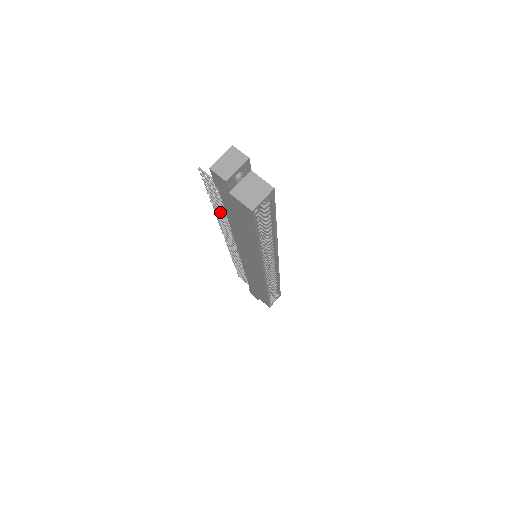
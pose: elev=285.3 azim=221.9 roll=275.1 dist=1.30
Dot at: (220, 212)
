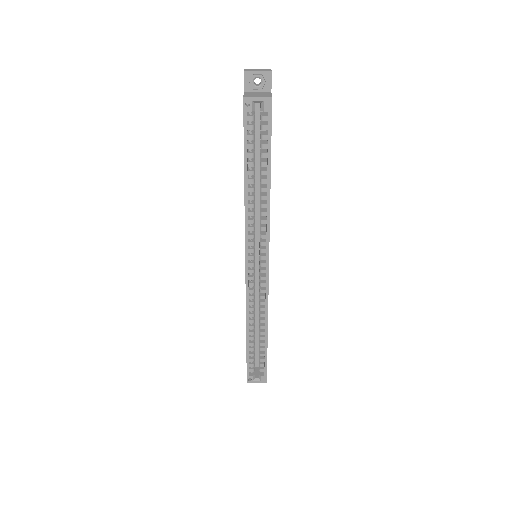
Dot at: occluded
